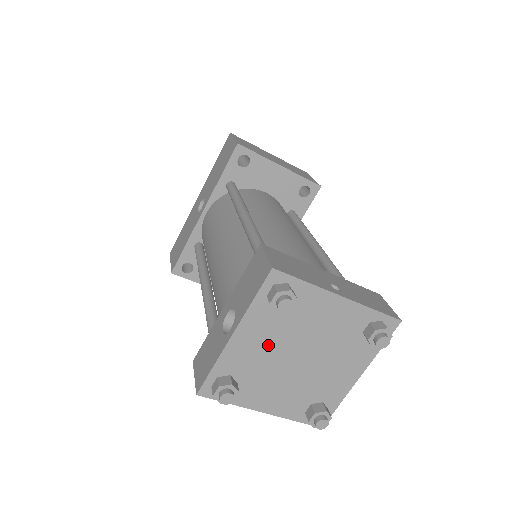
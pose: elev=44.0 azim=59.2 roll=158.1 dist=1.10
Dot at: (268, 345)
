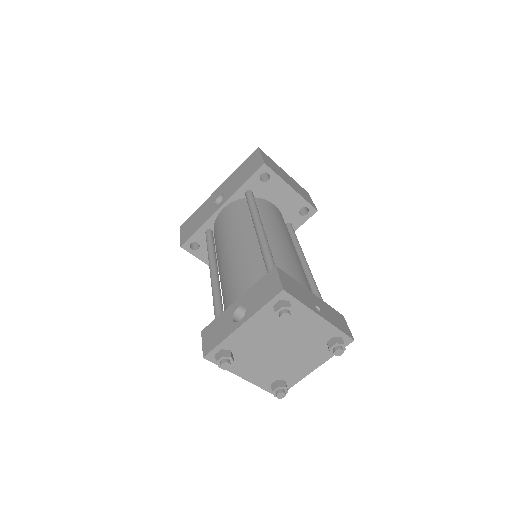
Dot at: (262, 336)
